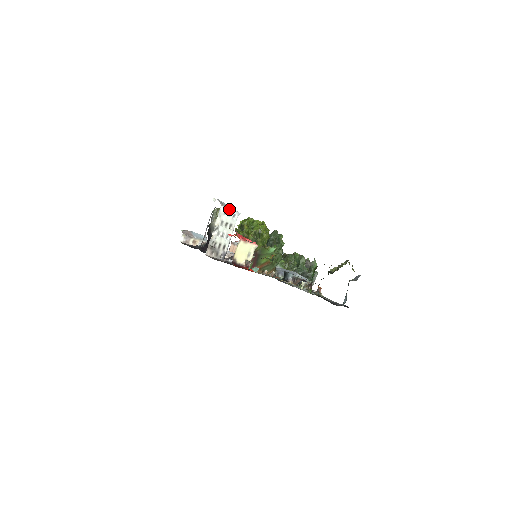
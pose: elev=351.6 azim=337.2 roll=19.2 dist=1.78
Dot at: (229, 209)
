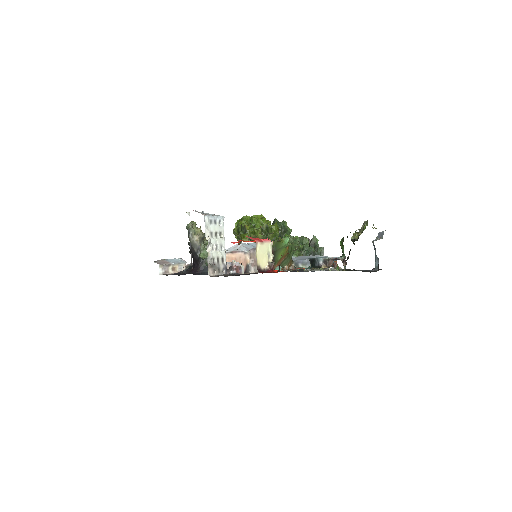
Dot at: (213, 216)
